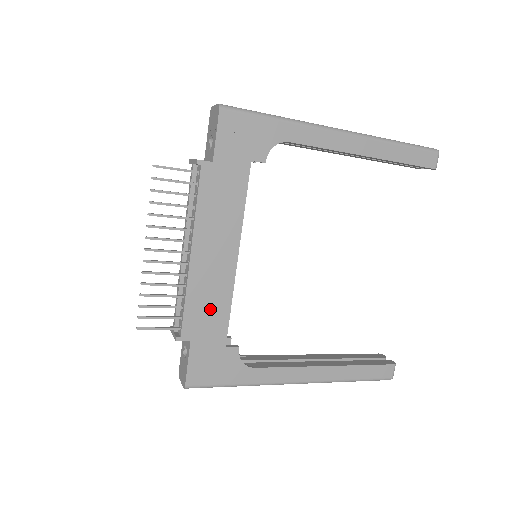
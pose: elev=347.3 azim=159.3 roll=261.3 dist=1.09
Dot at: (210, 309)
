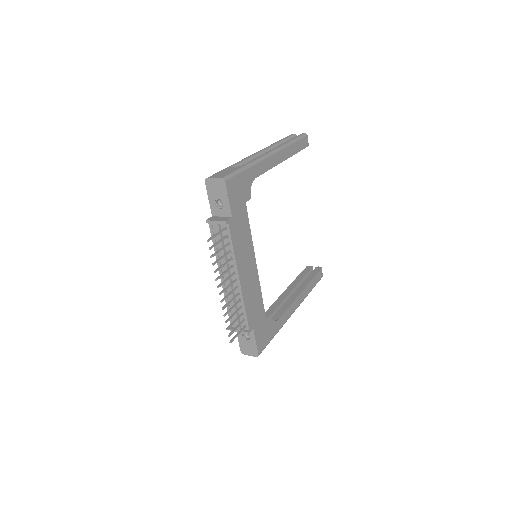
Dot at: (255, 304)
